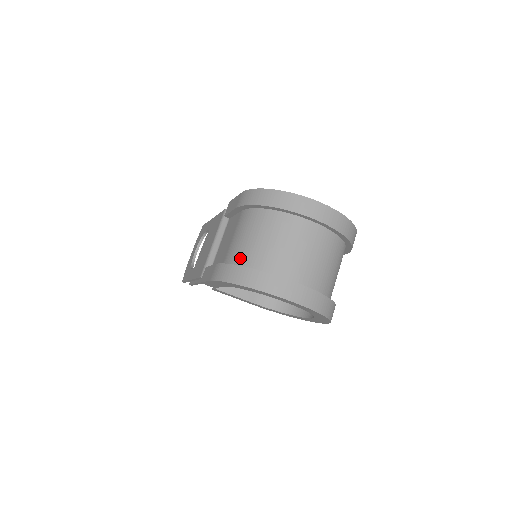
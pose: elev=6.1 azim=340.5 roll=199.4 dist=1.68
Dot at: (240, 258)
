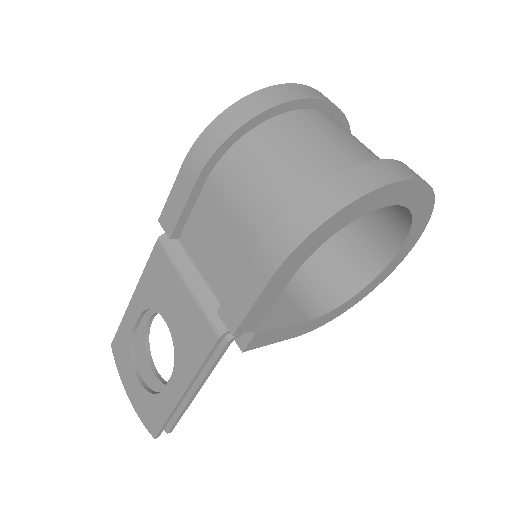
Dot at: (287, 201)
